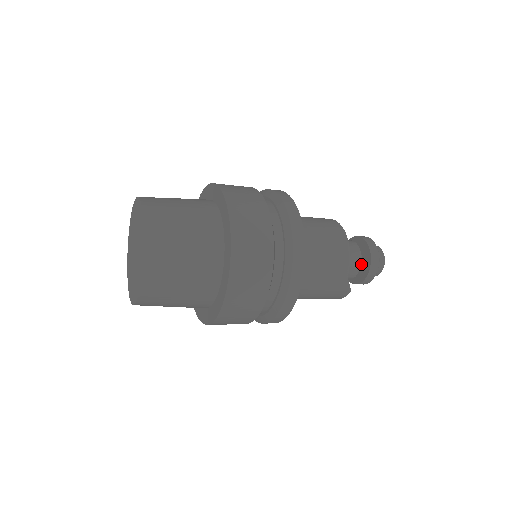
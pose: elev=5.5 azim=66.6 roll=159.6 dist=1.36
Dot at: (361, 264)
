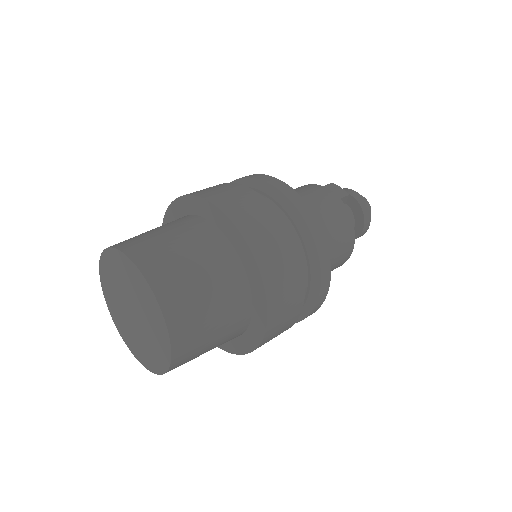
Dot at: occluded
